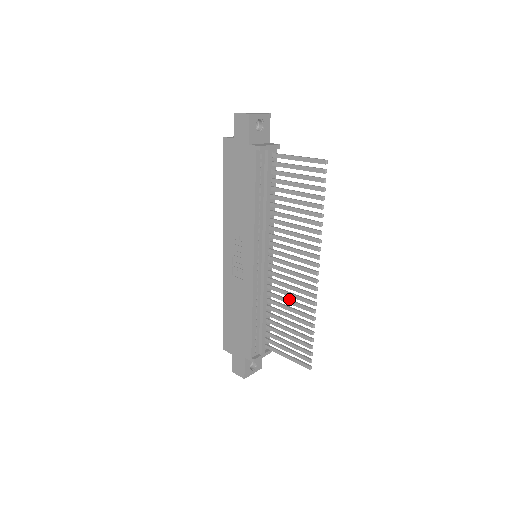
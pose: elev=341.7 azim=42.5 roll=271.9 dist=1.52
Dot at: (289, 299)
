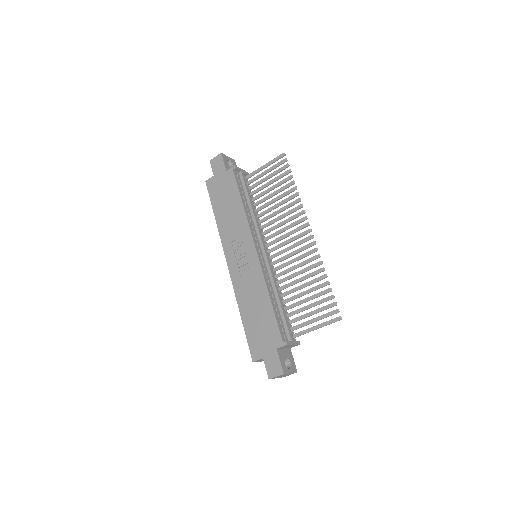
Dot at: (296, 272)
